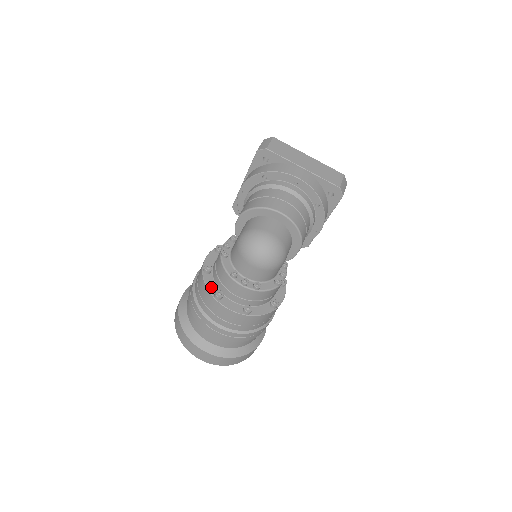
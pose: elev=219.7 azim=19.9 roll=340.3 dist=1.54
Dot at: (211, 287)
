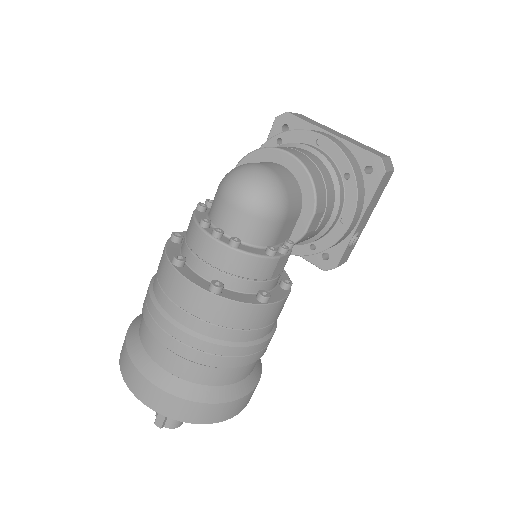
Dot at: (172, 253)
